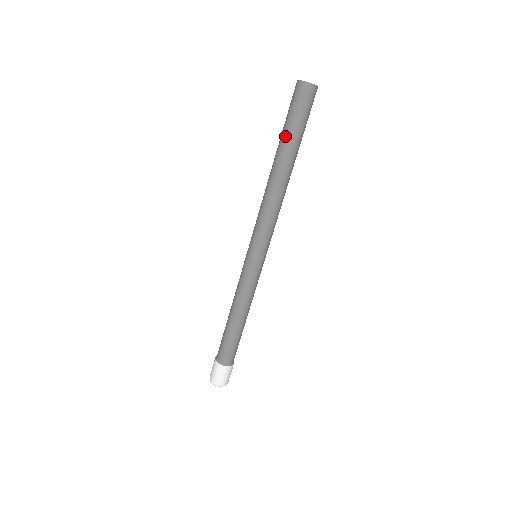
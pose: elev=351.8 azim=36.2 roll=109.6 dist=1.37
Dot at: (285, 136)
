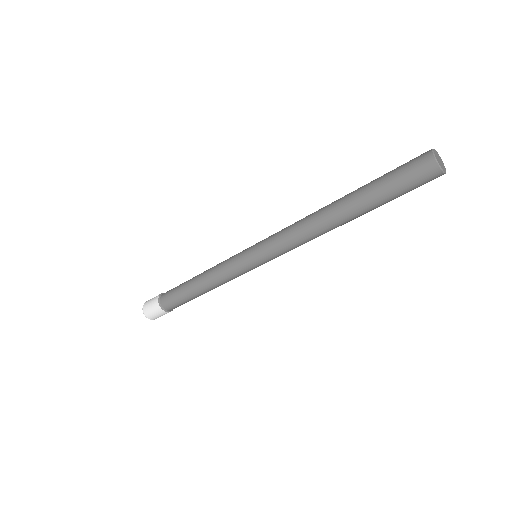
Dot at: (371, 191)
